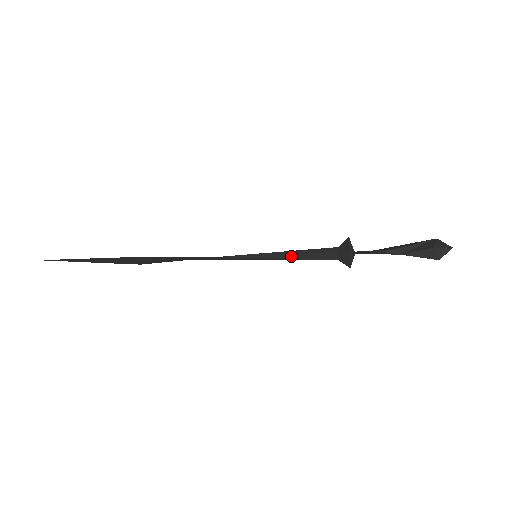
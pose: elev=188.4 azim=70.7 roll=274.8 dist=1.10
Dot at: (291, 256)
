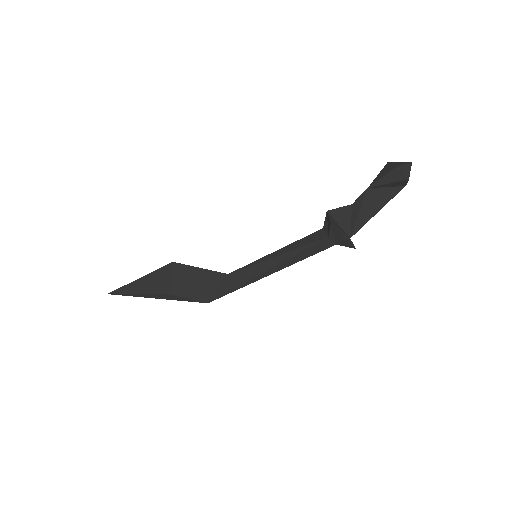
Dot at: (286, 249)
